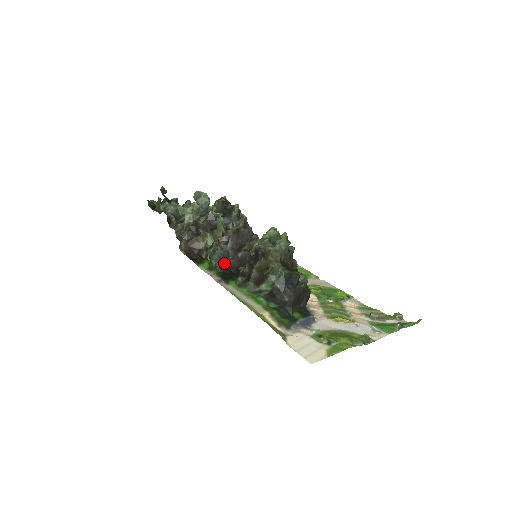
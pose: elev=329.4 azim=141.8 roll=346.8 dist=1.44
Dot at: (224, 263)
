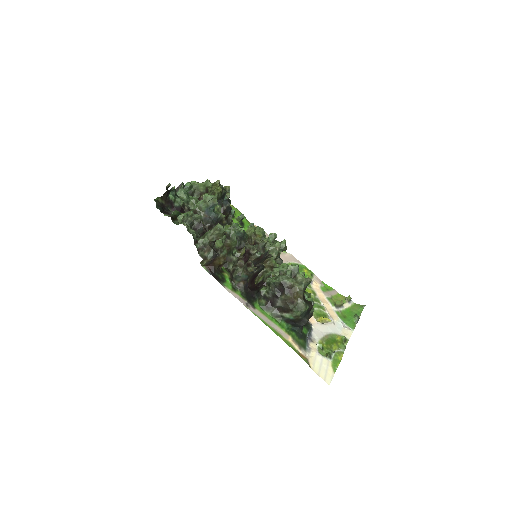
Dot at: (246, 283)
